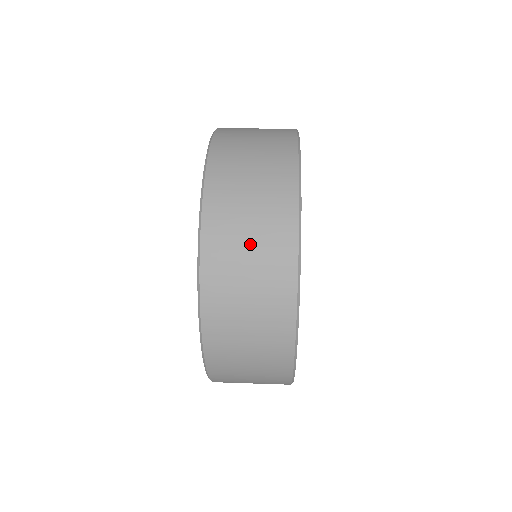
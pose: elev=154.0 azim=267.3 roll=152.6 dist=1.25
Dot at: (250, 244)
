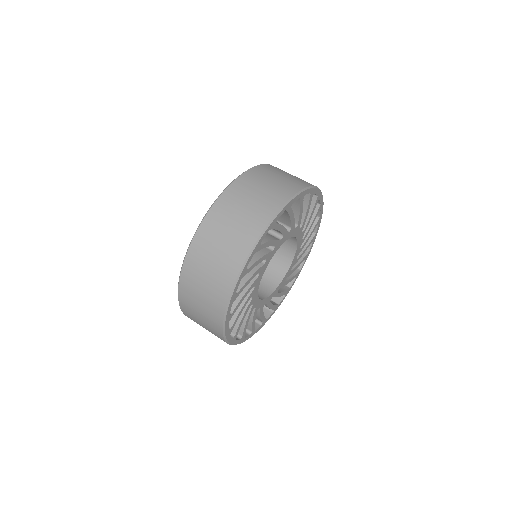
Dot at: (203, 291)
